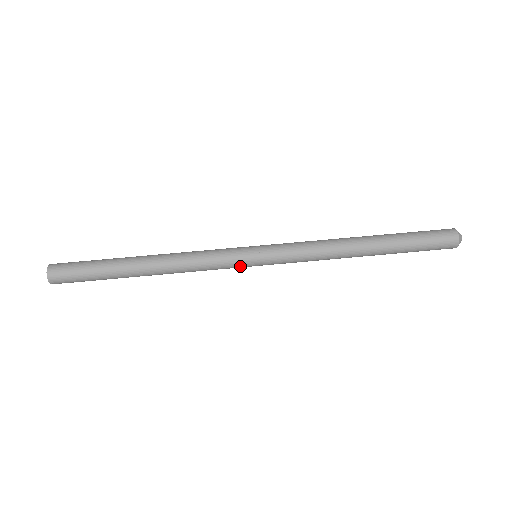
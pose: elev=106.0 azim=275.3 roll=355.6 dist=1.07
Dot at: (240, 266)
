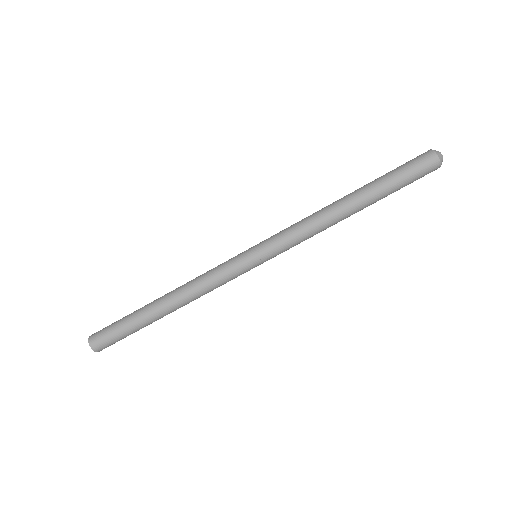
Dot at: occluded
